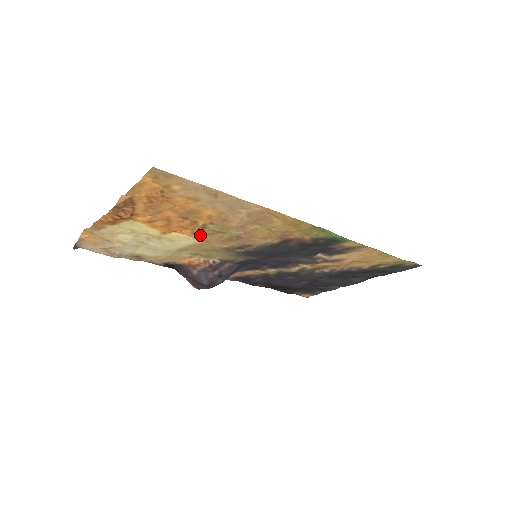
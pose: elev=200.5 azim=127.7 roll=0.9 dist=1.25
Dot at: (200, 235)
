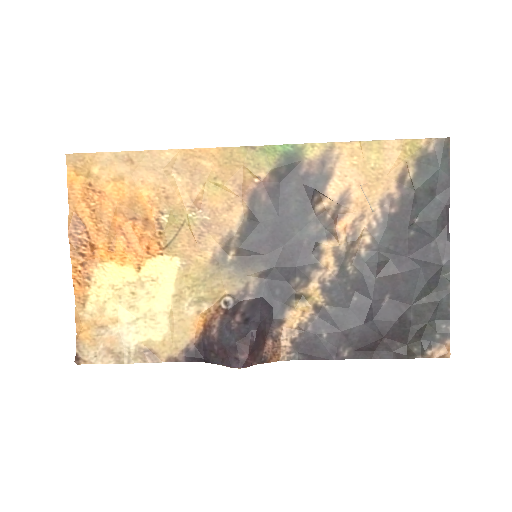
Dot at: (169, 246)
